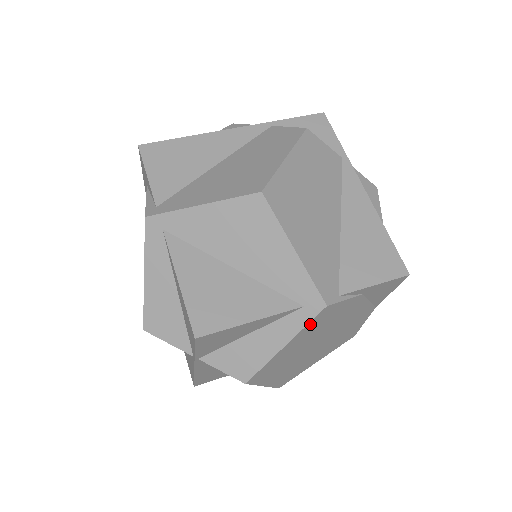
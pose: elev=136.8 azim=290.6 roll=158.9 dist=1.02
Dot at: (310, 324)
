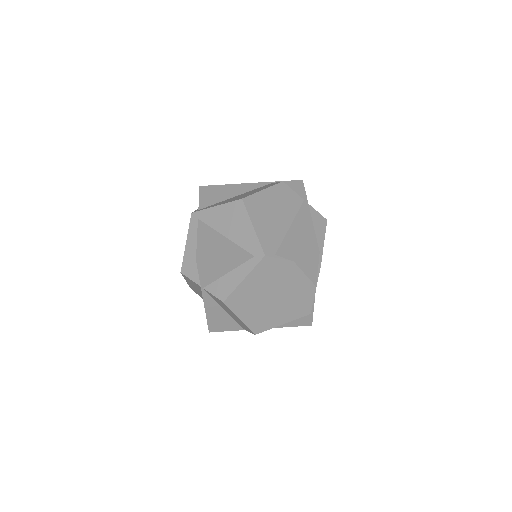
Dot at: (258, 268)
